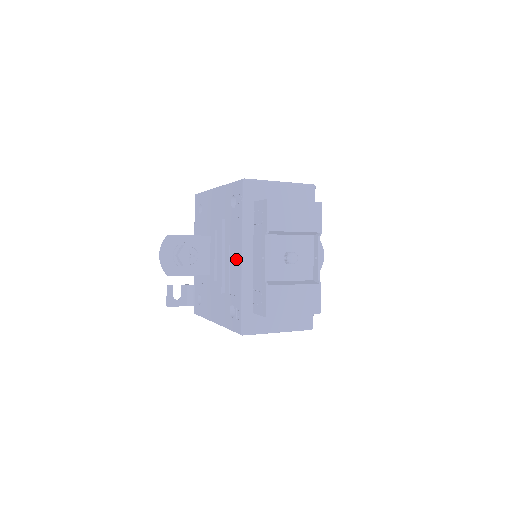
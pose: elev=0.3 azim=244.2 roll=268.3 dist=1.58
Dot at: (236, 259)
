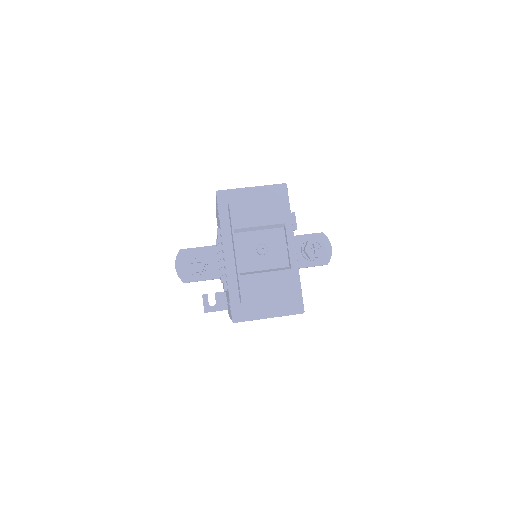
Dot at: occluded
